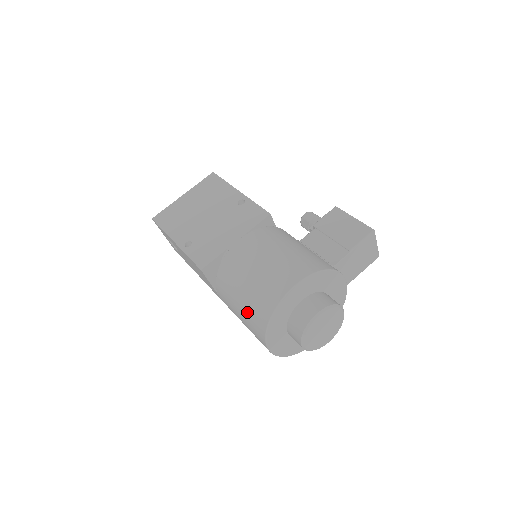
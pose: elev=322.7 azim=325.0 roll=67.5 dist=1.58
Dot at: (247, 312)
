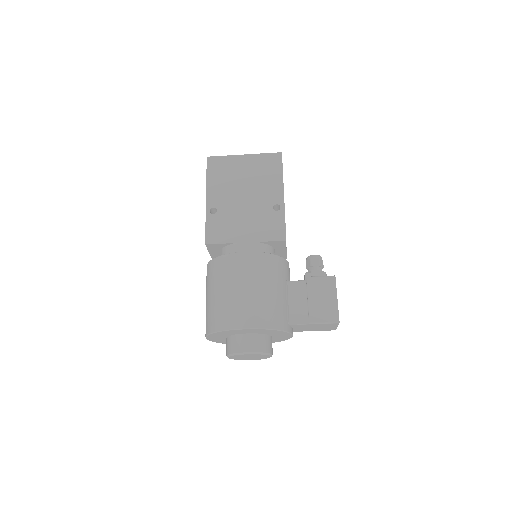
Dot at: (209, 308)
